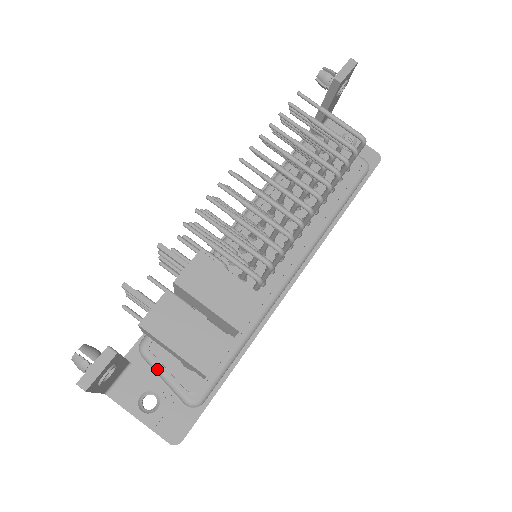
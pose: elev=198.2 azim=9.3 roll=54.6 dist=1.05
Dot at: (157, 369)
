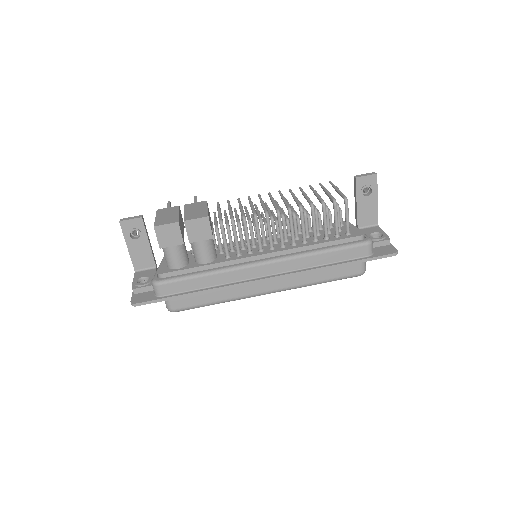
Dot at: occluded
